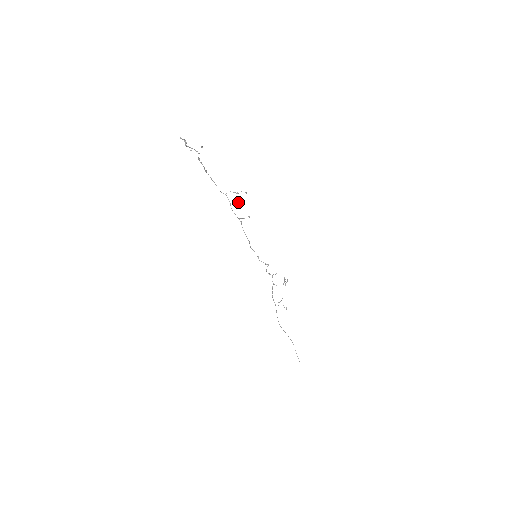
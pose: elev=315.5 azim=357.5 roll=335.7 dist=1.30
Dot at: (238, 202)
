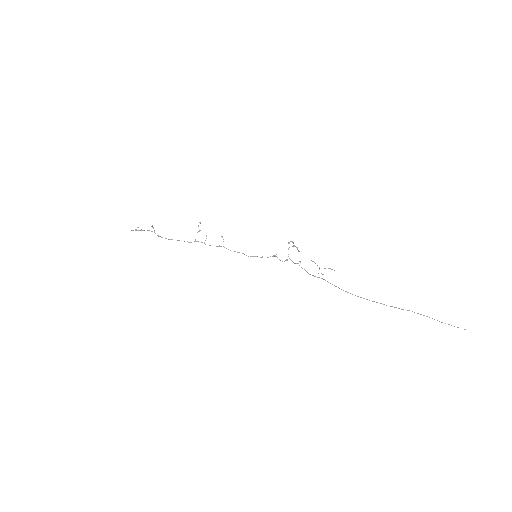
Dot at: (206, 236)
